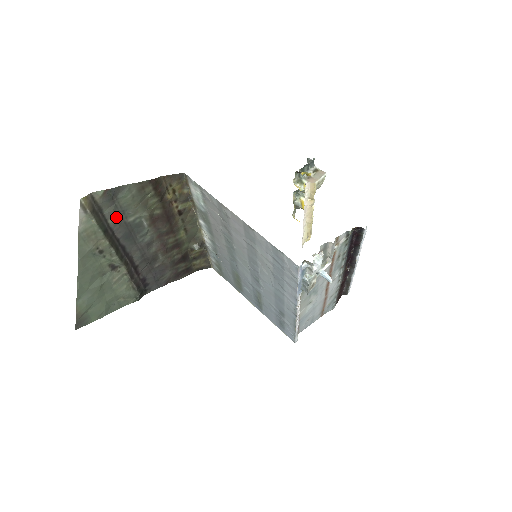
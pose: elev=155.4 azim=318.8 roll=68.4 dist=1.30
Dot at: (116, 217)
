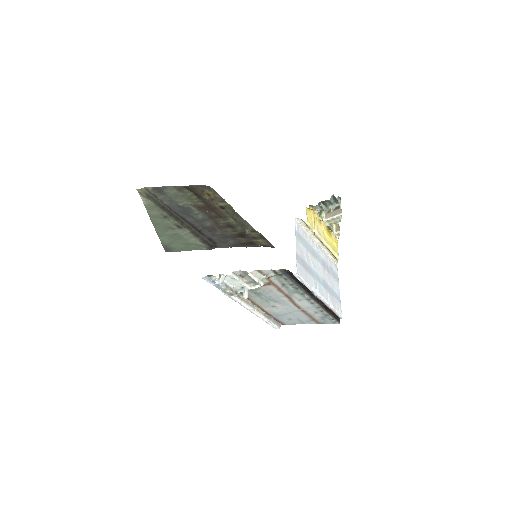
Dot at: (168, 201)
